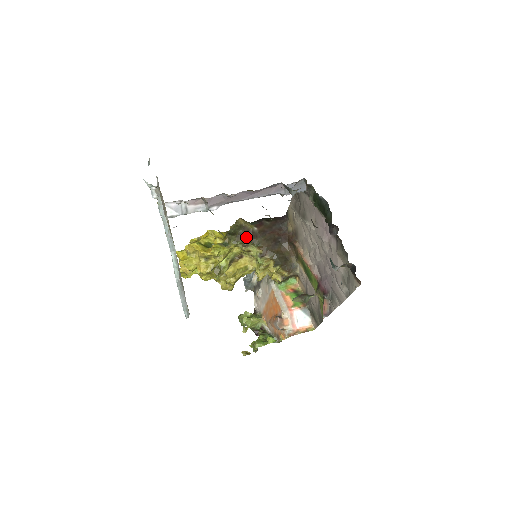
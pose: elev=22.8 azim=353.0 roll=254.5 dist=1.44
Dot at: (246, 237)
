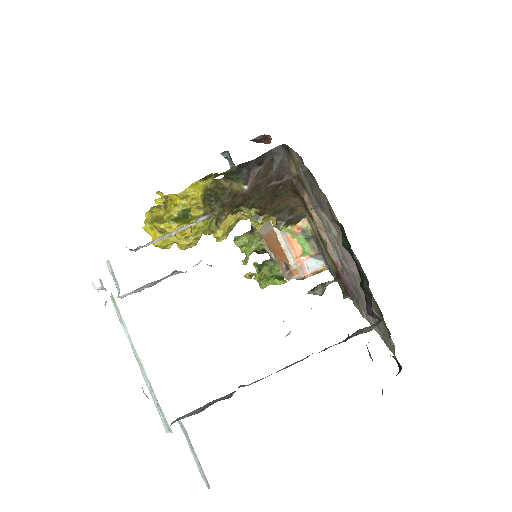
Dot at: (234, 204)
